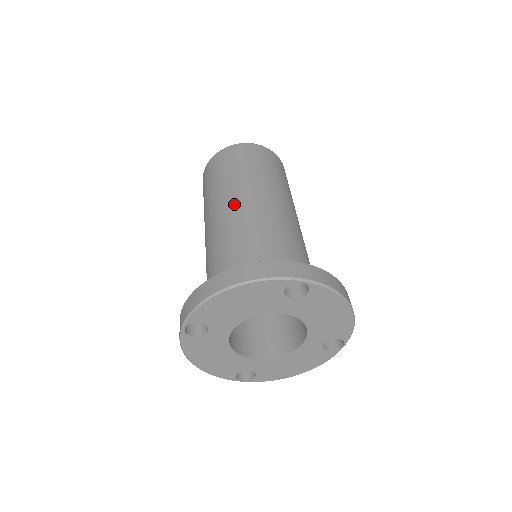
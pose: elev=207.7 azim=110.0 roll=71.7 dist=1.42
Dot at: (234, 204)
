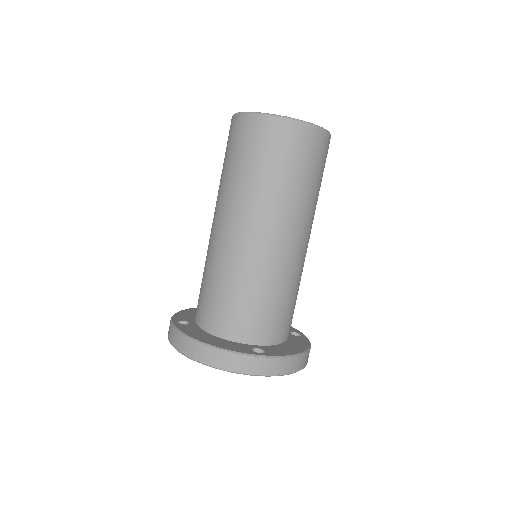
Dot at: (240, 230)
